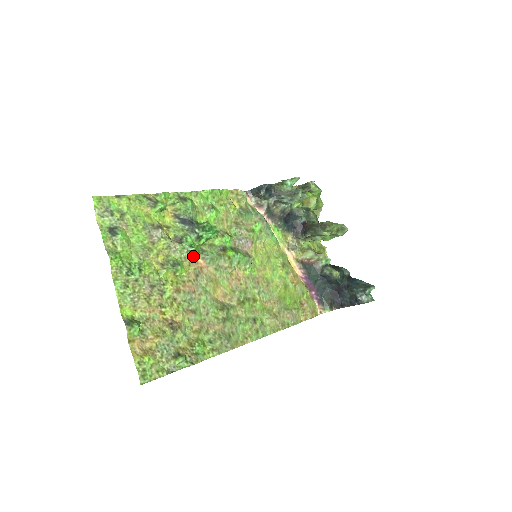
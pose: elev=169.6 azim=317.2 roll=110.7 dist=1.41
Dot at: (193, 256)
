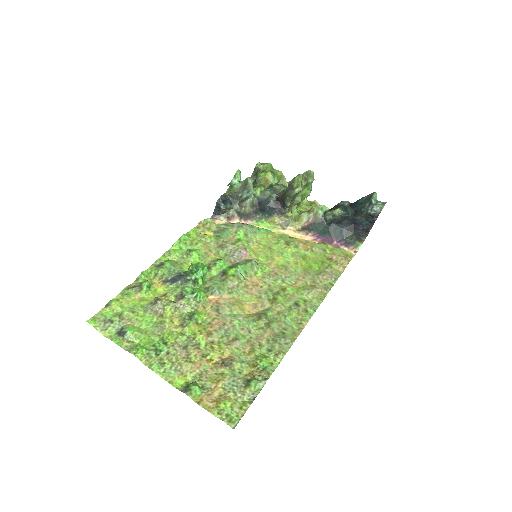
Dot at: (201, 299)
